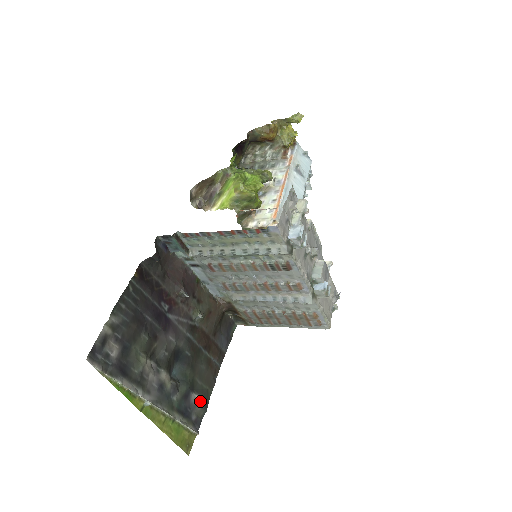
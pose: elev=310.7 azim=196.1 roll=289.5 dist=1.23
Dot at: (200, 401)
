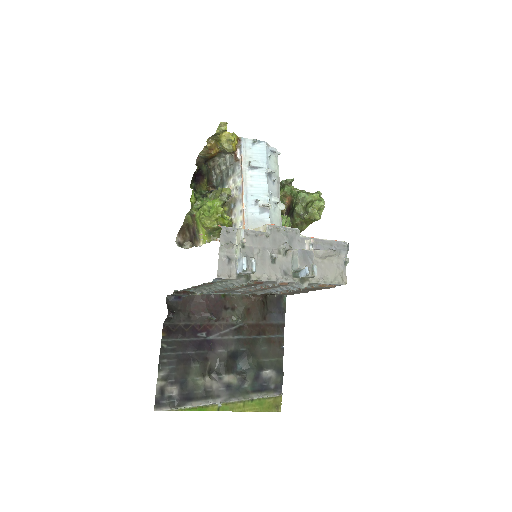
Dot at: (272, 373)
